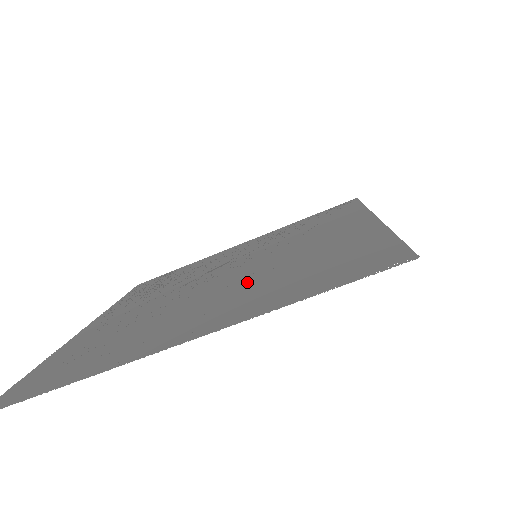
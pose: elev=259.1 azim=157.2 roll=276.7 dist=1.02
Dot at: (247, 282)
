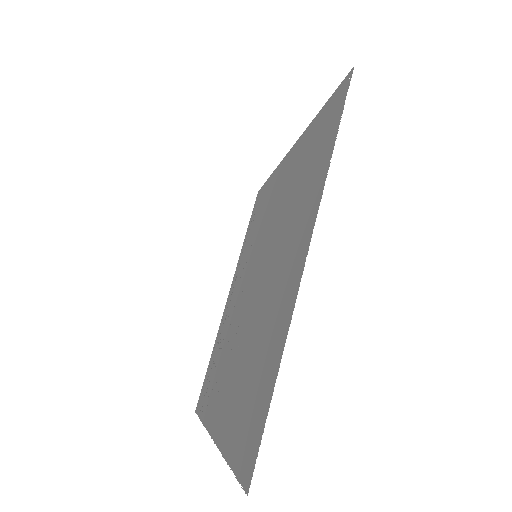
Dot at: (282, 233)
